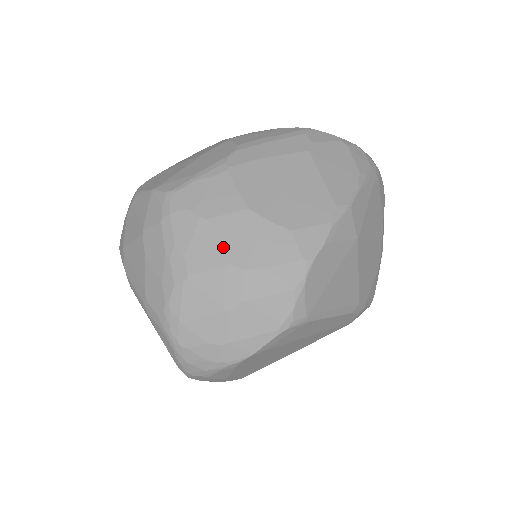
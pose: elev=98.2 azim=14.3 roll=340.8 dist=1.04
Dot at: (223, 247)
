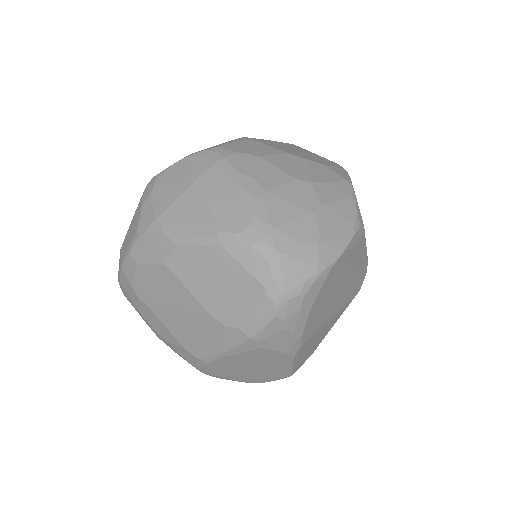
Dot at: (285, 171)
